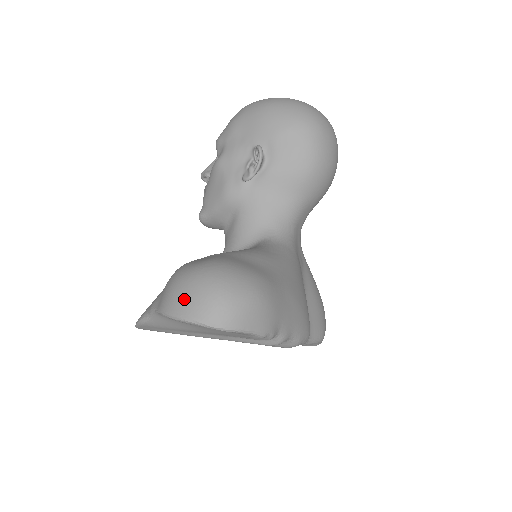
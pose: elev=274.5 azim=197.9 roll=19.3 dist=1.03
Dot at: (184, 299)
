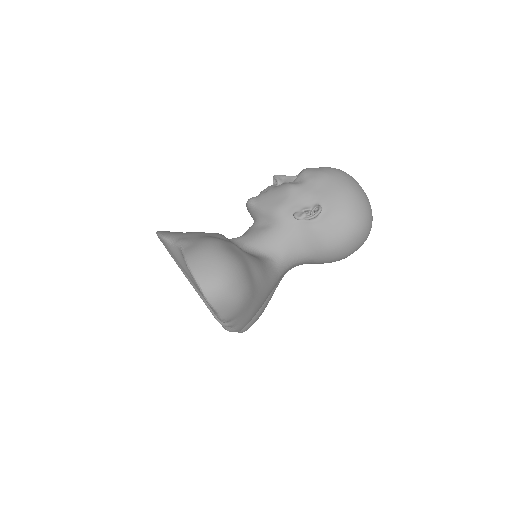
Dot at: (204, 265)
